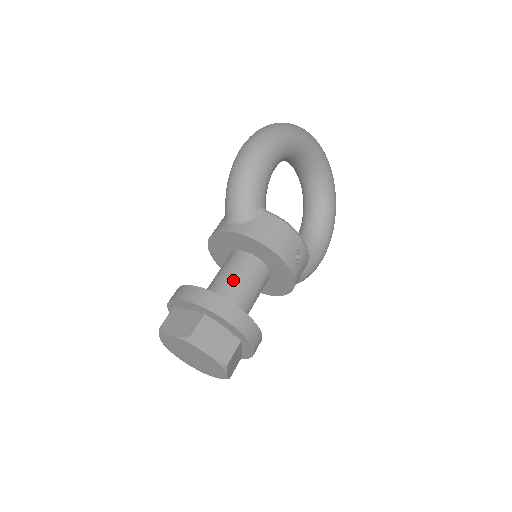
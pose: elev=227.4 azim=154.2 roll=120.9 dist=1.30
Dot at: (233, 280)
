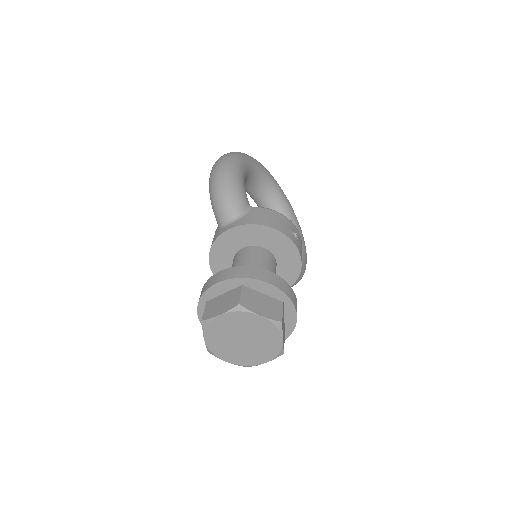
Dot at: occluded
